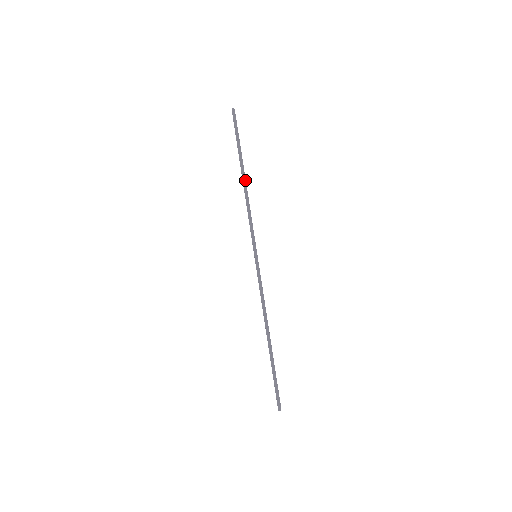
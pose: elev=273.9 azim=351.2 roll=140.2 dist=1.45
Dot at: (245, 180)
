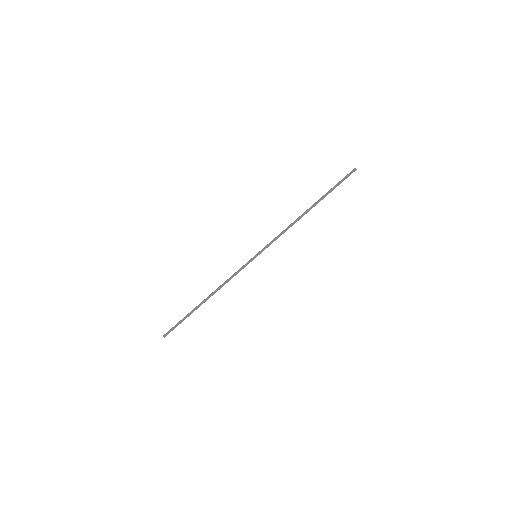
Dot at: (306, 213)
